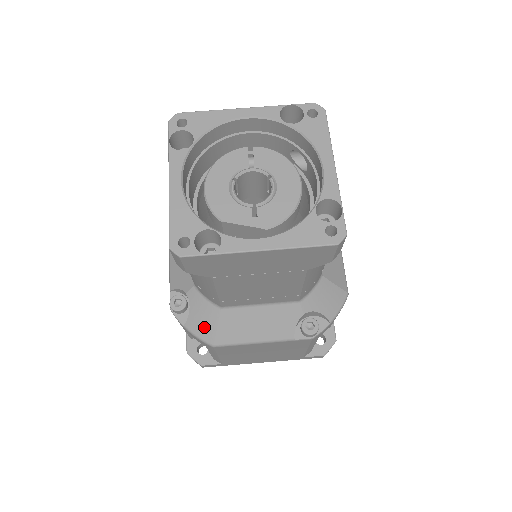
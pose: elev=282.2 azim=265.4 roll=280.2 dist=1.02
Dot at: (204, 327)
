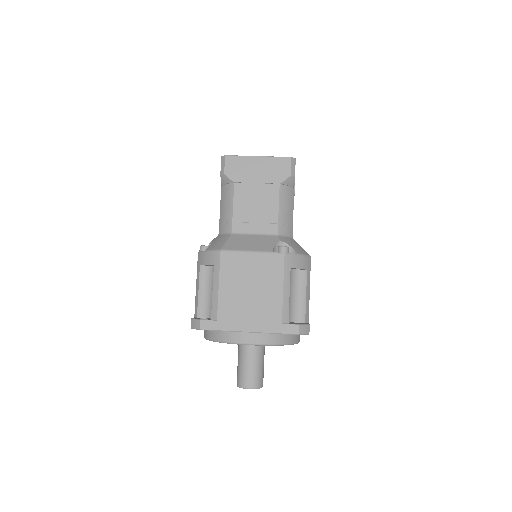
Dot at: (218, 244)
